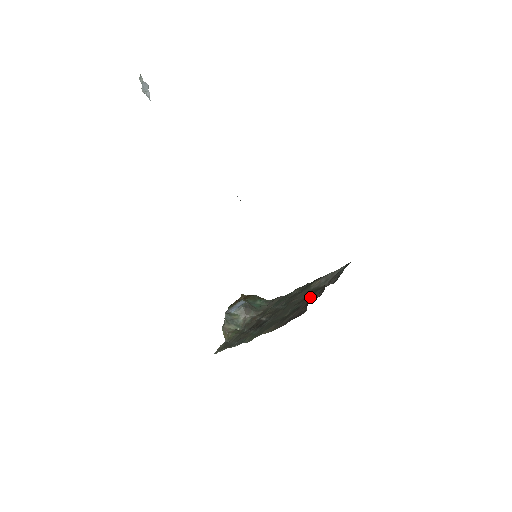
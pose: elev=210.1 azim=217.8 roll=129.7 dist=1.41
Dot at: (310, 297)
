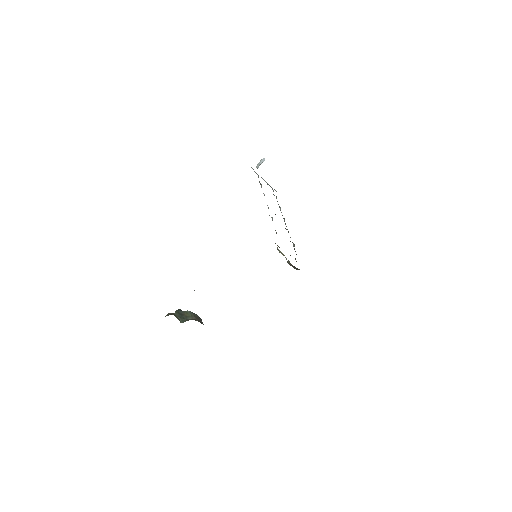
Dot at: occluded
